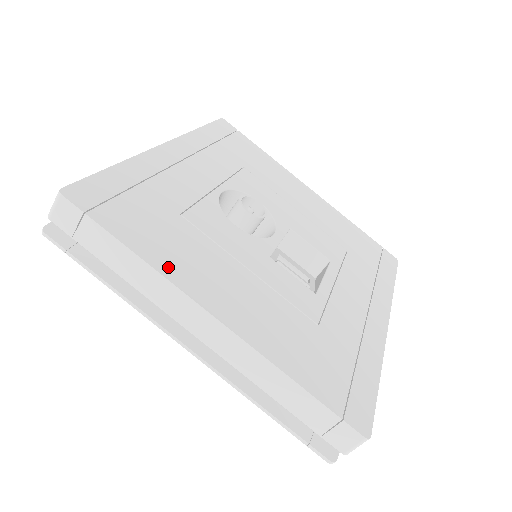
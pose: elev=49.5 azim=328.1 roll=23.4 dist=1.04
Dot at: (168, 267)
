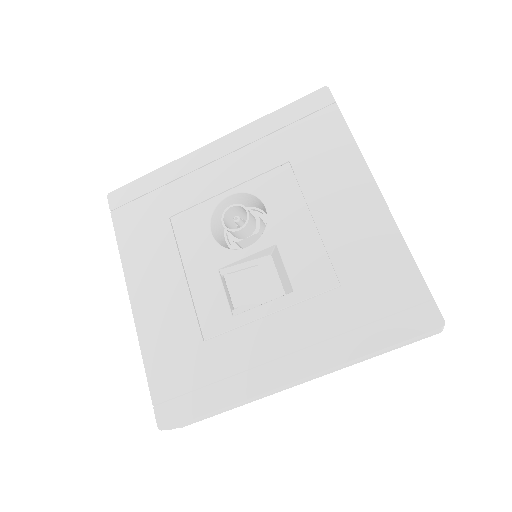
Dot at: (129, 258)
